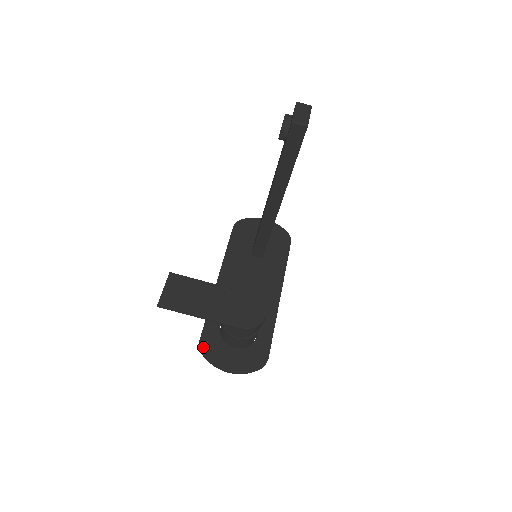
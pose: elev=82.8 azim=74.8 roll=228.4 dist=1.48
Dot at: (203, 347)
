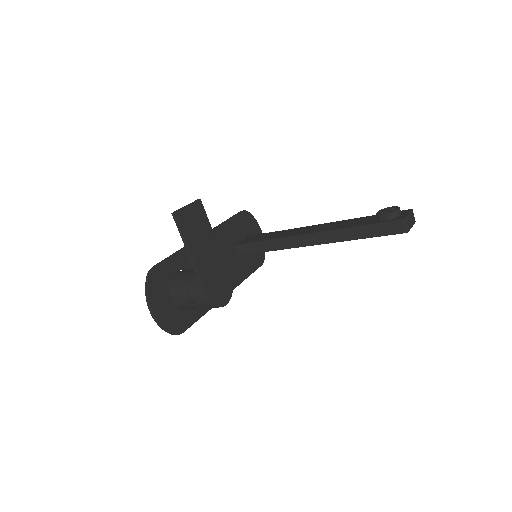
Dot at: (153, 274)
